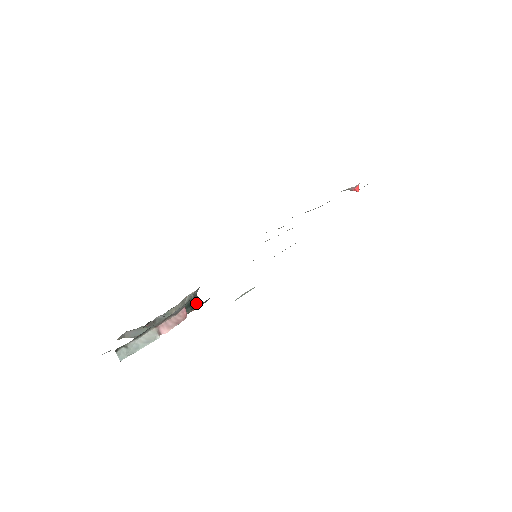
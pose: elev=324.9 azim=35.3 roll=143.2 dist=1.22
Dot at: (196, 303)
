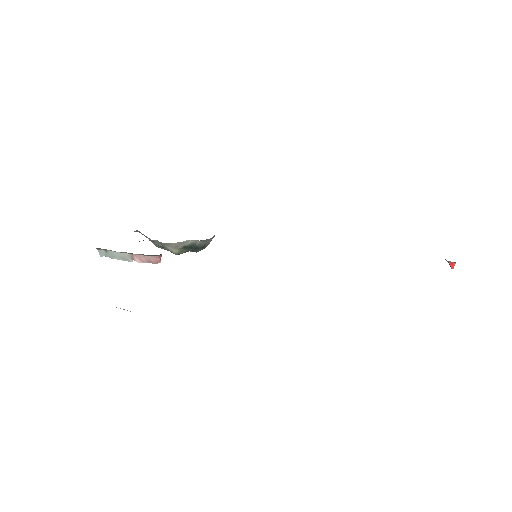
Dot at: (201, 248)
